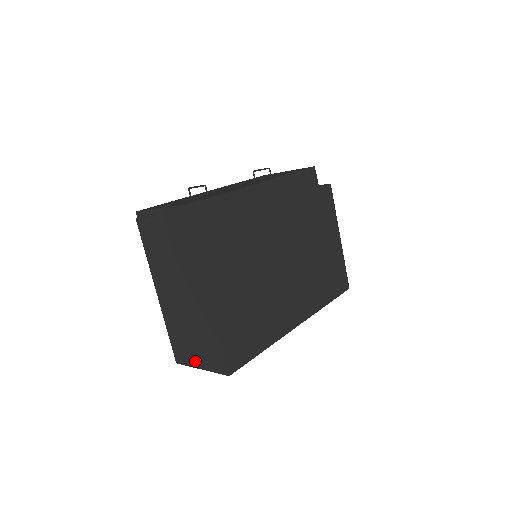
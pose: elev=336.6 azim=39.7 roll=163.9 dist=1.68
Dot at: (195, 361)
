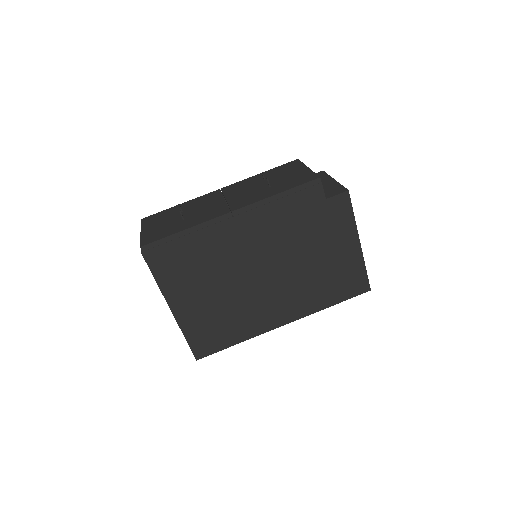
Dot at: occluded
